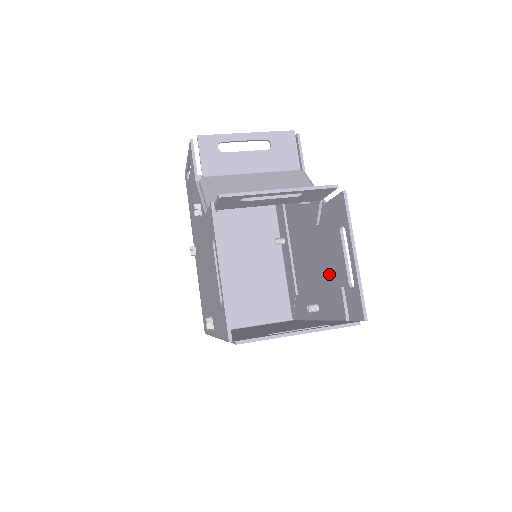
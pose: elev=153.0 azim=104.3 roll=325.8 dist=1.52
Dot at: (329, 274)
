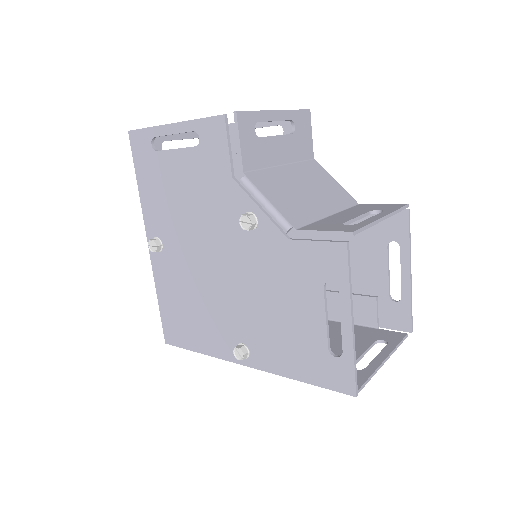
Dot at: occluded
